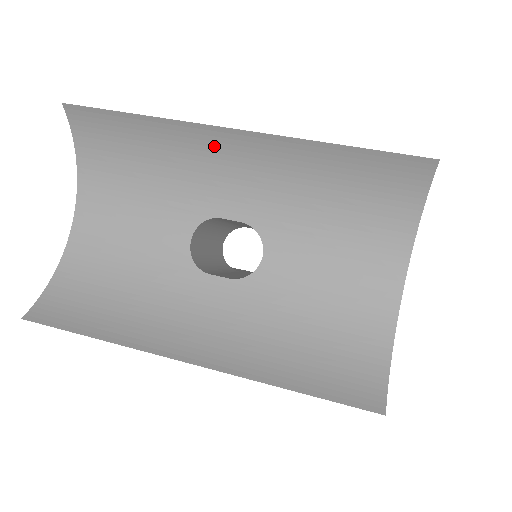
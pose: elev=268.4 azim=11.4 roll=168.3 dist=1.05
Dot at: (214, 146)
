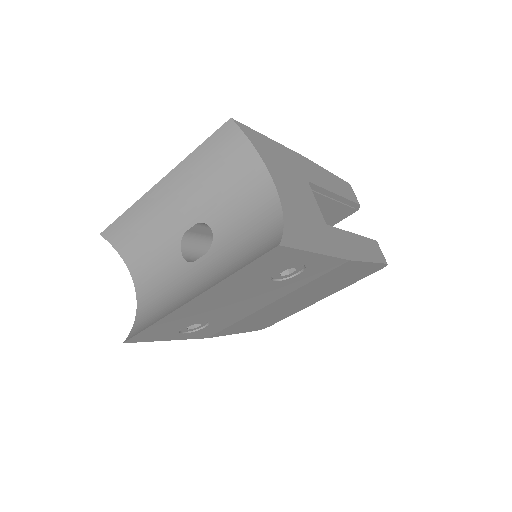
Dot at: (159, 199)
